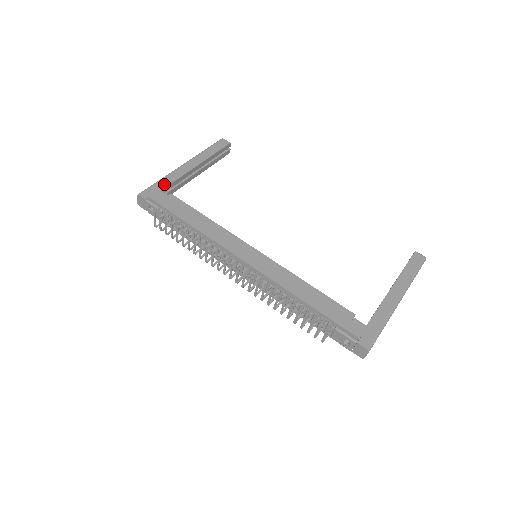
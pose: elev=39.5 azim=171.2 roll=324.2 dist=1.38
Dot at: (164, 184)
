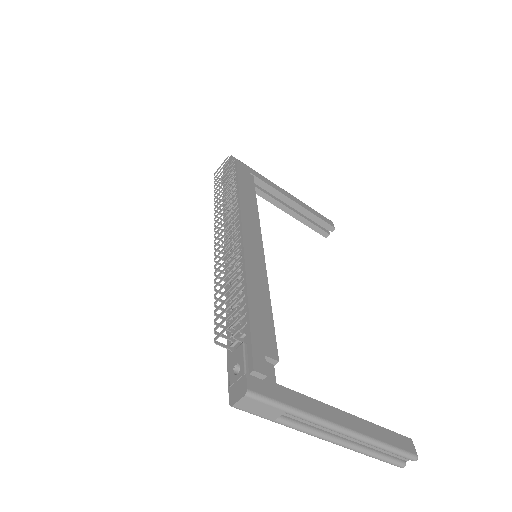
Dot at: (257, 174)
